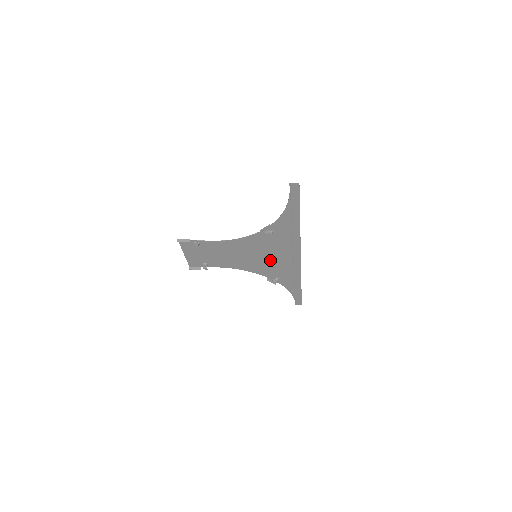
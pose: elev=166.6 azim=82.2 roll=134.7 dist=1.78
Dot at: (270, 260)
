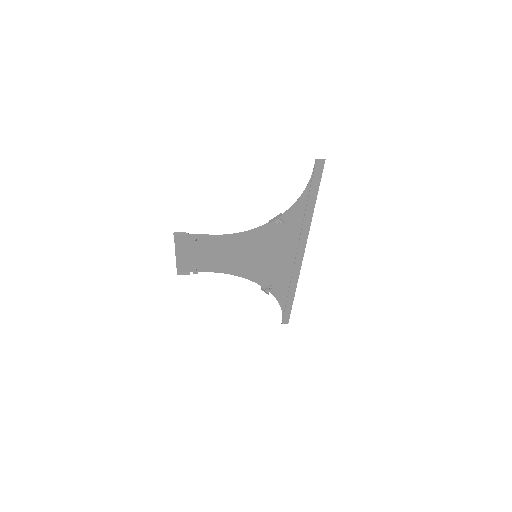
Dot at: (270, 262)
